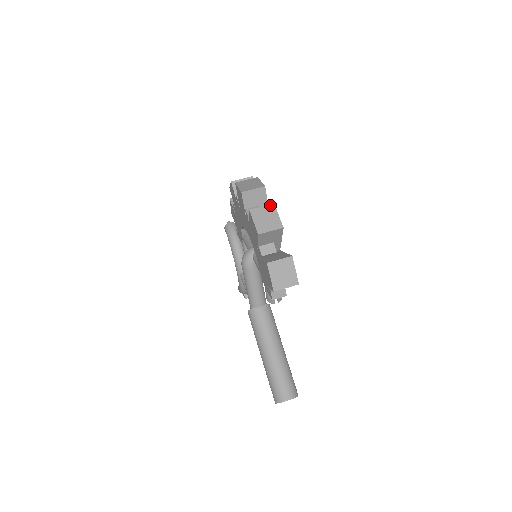
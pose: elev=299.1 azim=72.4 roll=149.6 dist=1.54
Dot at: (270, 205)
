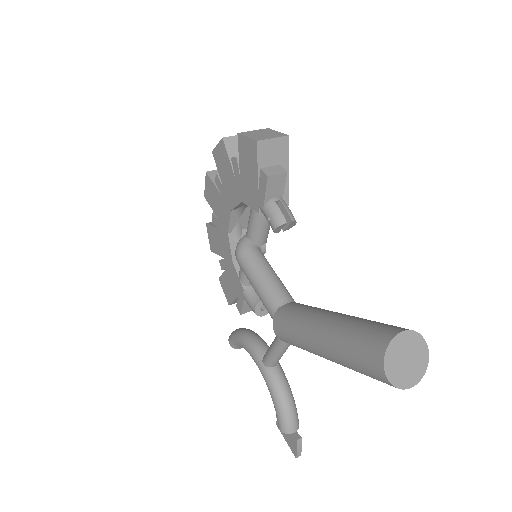
Dot at: occluded
